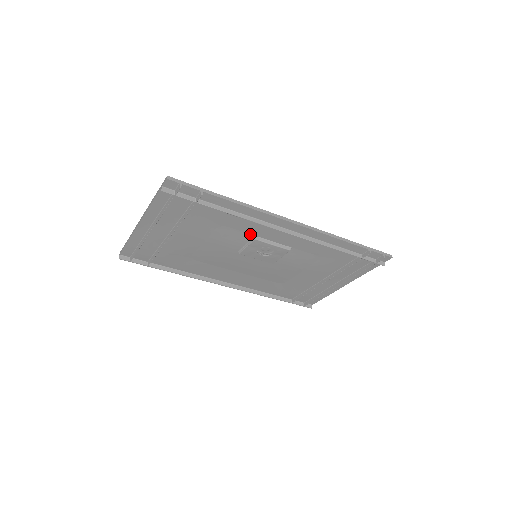
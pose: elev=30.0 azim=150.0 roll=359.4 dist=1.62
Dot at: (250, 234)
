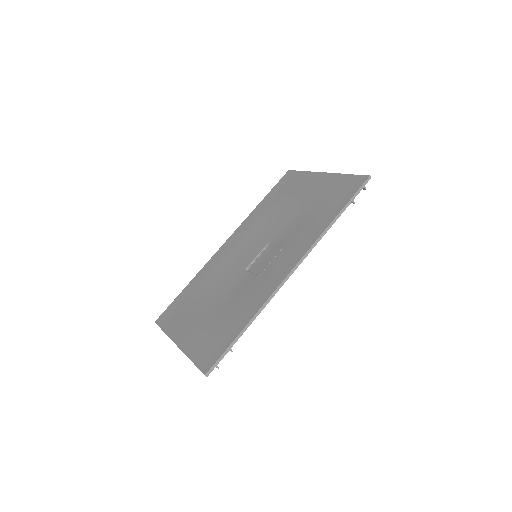
Dot at: (257, 283)
